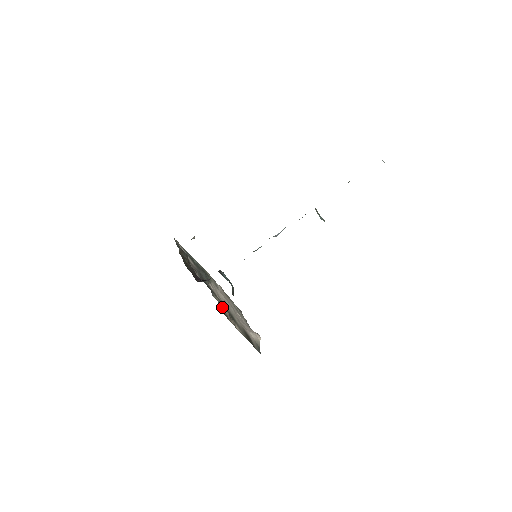
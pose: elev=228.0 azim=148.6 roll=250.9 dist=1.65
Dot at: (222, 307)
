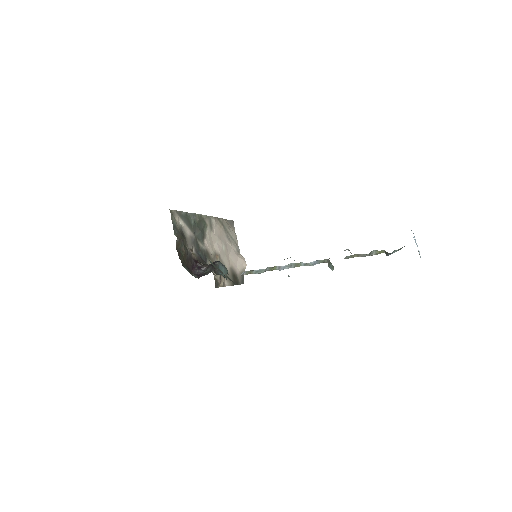
Dot at: (214, 273)
